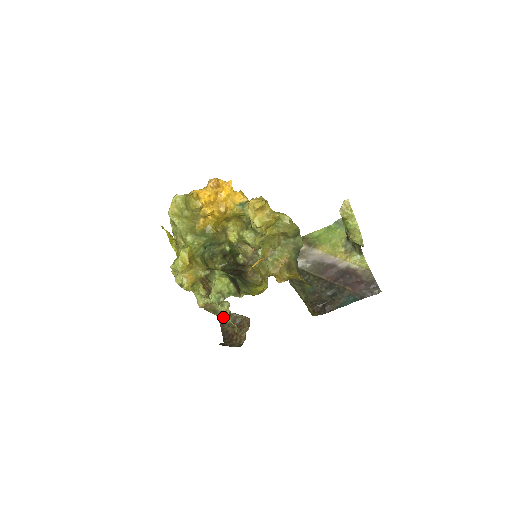
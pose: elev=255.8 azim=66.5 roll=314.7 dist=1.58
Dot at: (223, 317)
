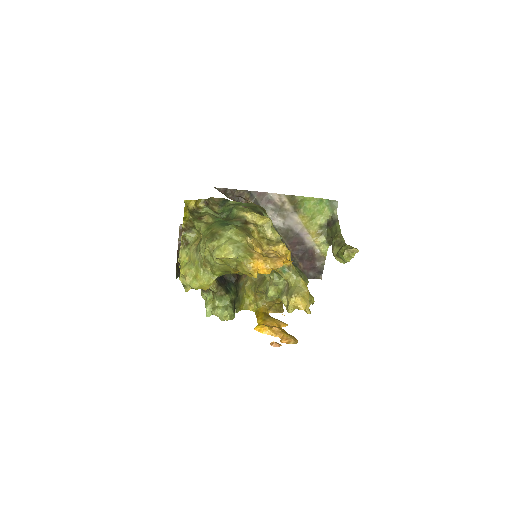
Dot at: occluded
